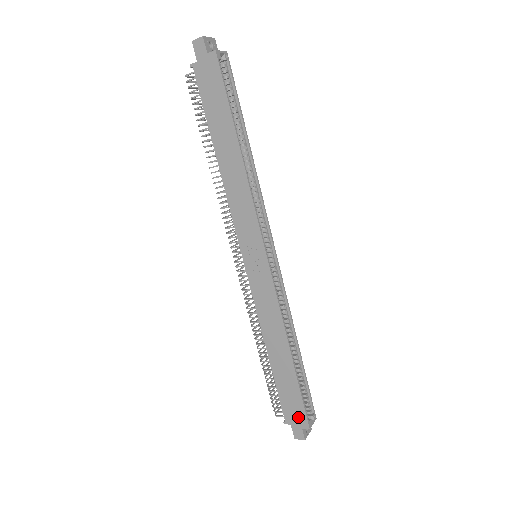
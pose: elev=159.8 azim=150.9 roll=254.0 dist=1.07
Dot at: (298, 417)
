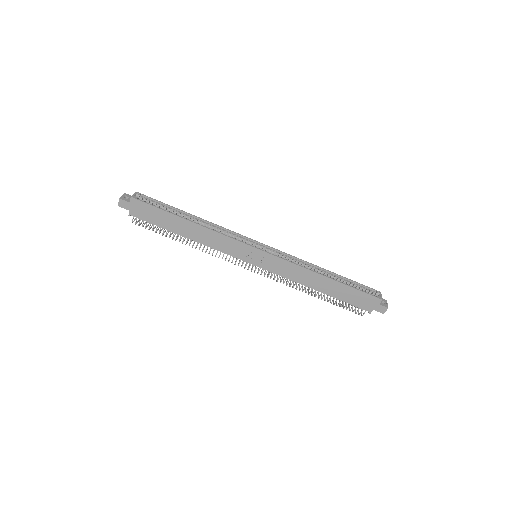
Dot at: (370, 302)
